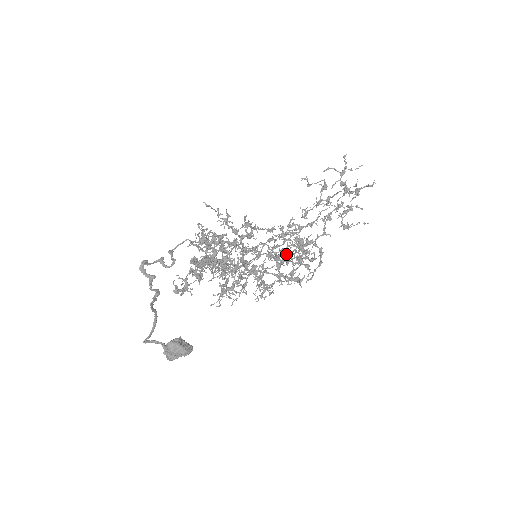
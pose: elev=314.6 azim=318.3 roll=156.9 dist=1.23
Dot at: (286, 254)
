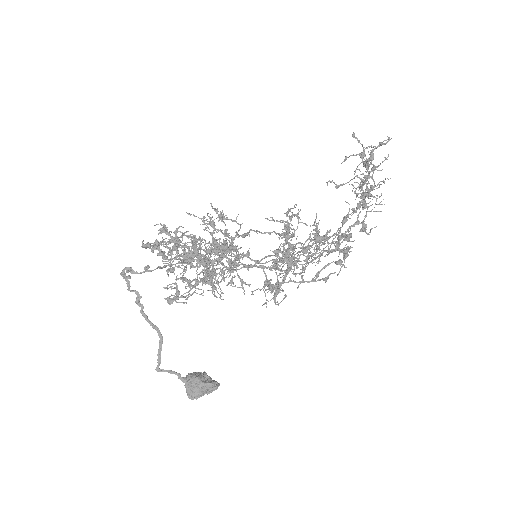
Dot at: (293, 247)
